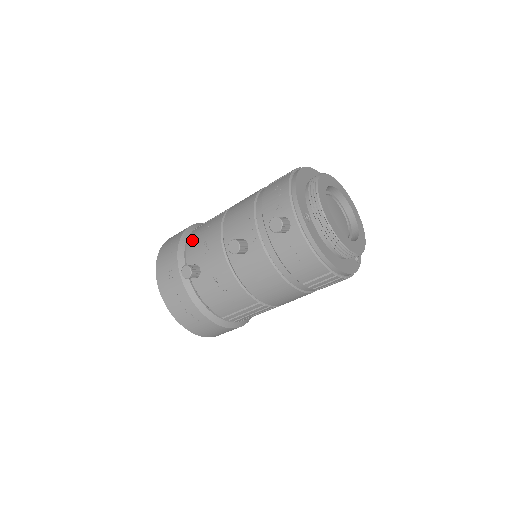
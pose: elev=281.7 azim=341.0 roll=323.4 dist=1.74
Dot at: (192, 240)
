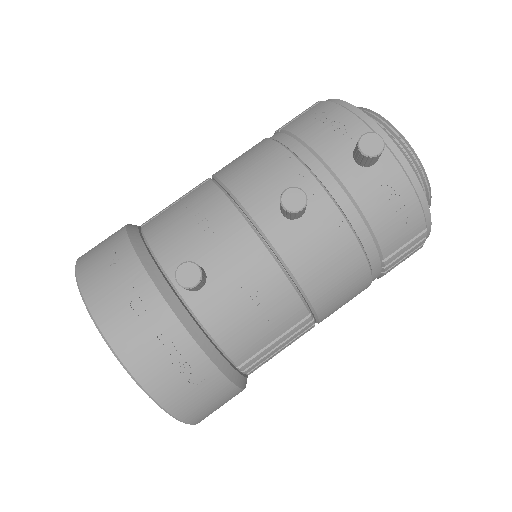
Dot at: (159, 232)
